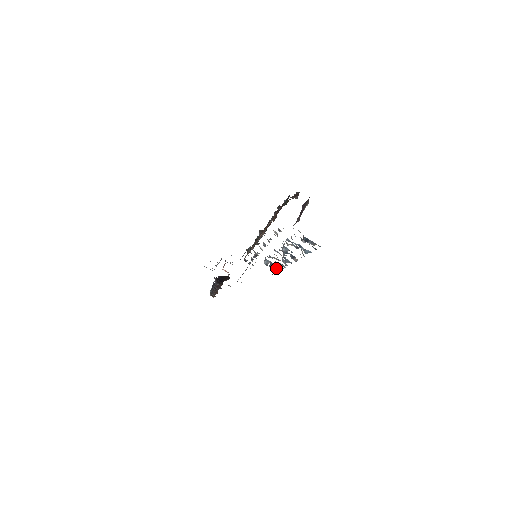
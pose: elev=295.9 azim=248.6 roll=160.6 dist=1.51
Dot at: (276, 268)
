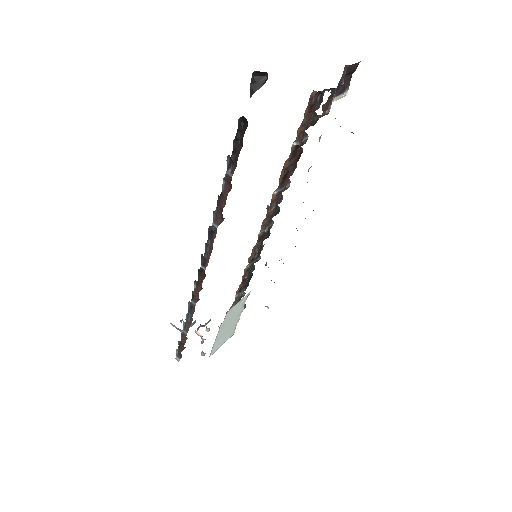
Dot at: occluded
